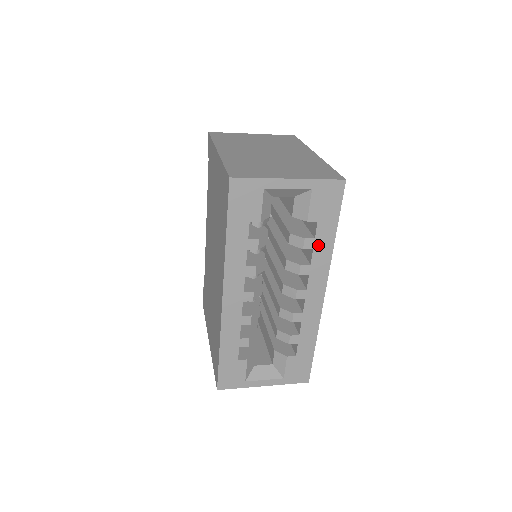
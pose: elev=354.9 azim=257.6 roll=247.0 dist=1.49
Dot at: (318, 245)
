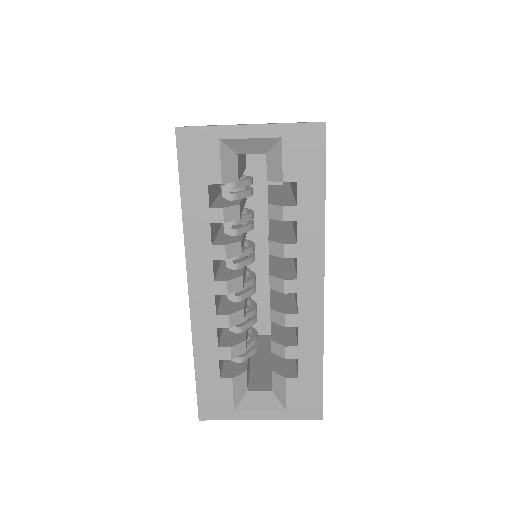
Dot at: (303, 215)
